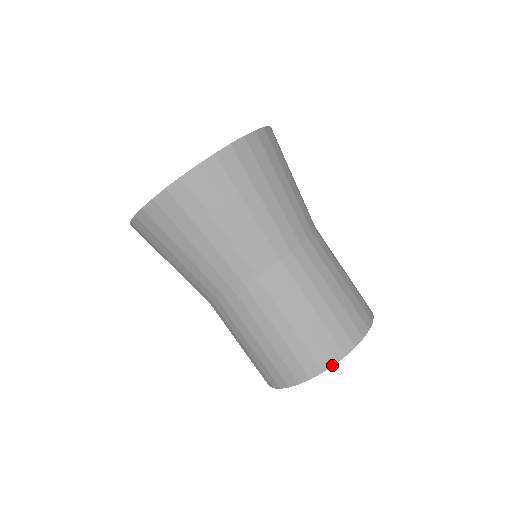
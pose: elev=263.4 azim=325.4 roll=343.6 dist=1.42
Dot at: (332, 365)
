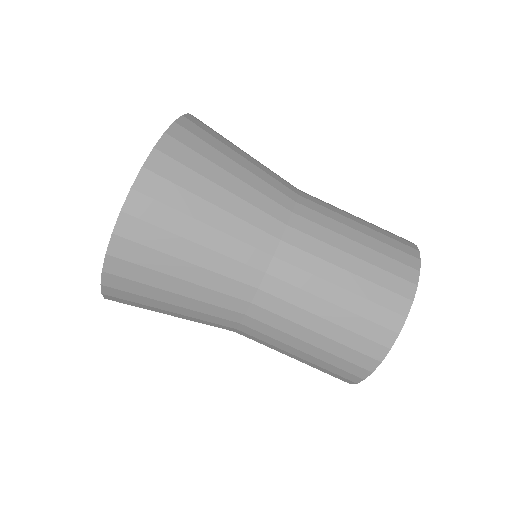
Dot at: (388, 351)
